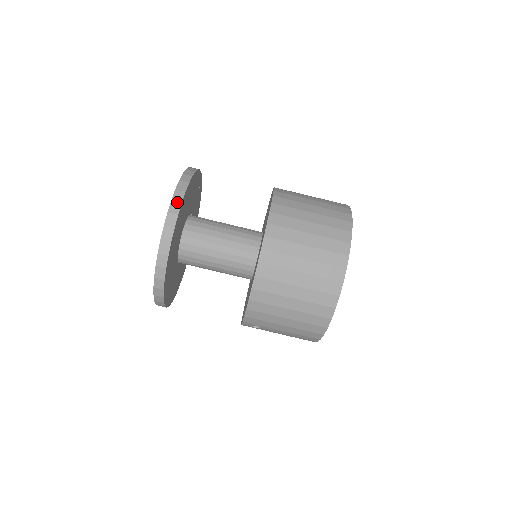
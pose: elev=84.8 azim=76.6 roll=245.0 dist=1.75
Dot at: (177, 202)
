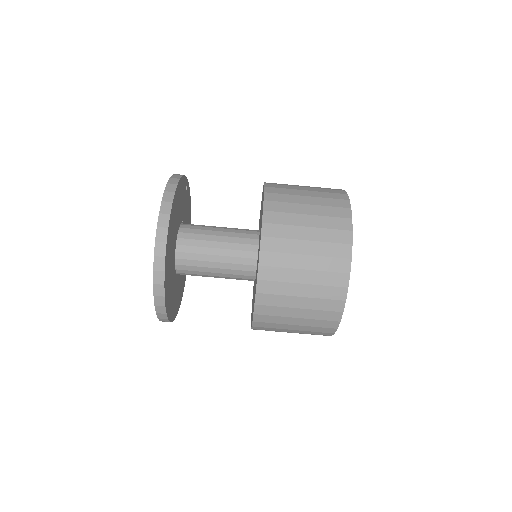
Dot at: (163, 228)
